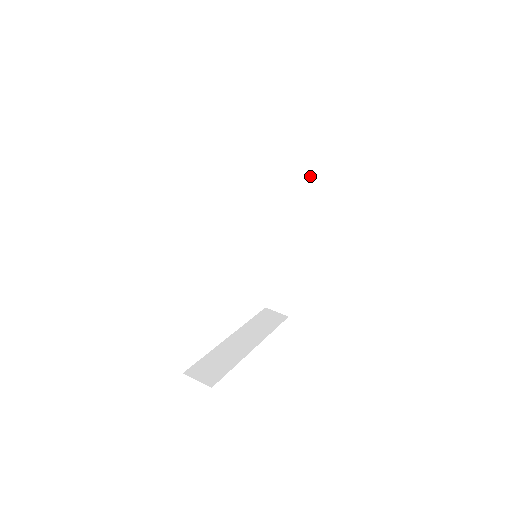
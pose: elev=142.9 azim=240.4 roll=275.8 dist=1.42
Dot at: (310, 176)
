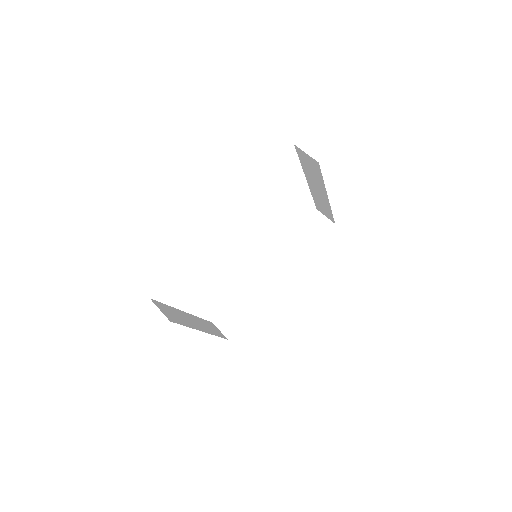
Dot at: (317, 237)
